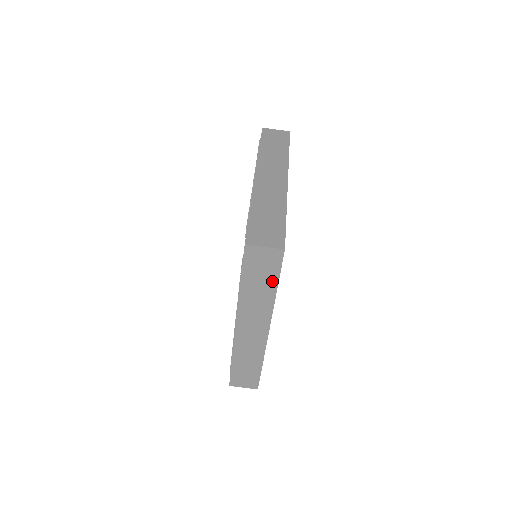
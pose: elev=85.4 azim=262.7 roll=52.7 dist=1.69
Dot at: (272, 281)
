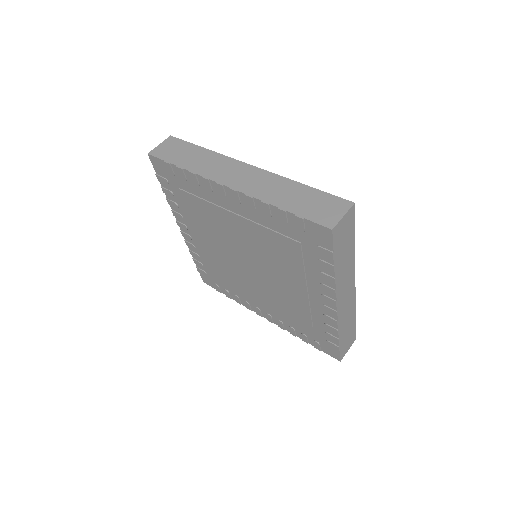
Dot at: (193, 149)
